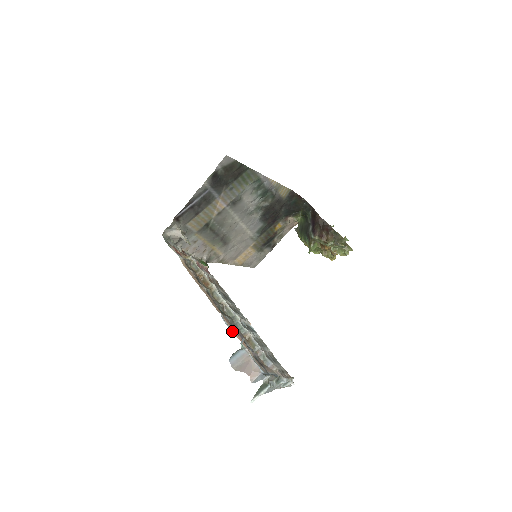
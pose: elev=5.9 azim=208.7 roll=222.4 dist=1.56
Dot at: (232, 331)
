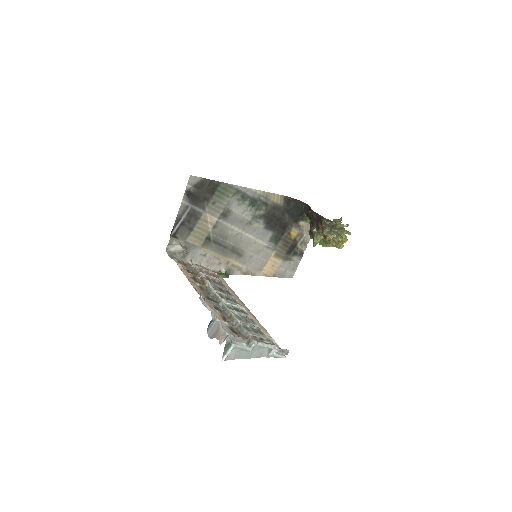
Dot at: (208, 308)
